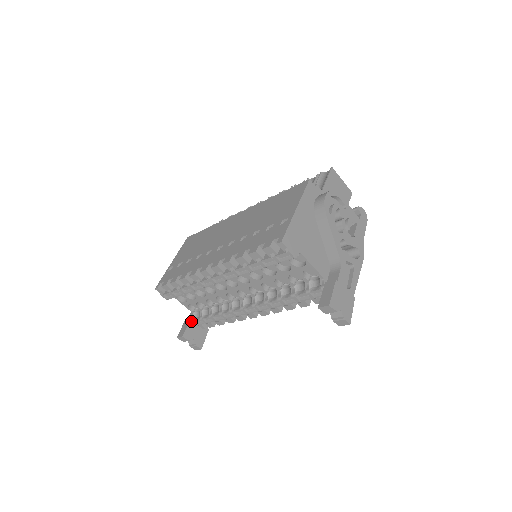
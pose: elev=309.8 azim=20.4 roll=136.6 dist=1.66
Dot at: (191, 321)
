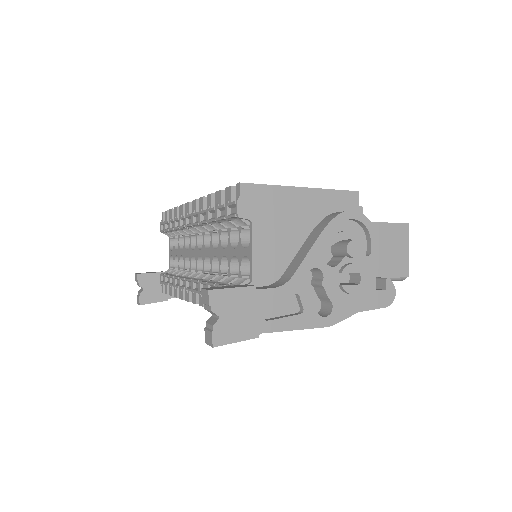
Dot at: (160, 274)
